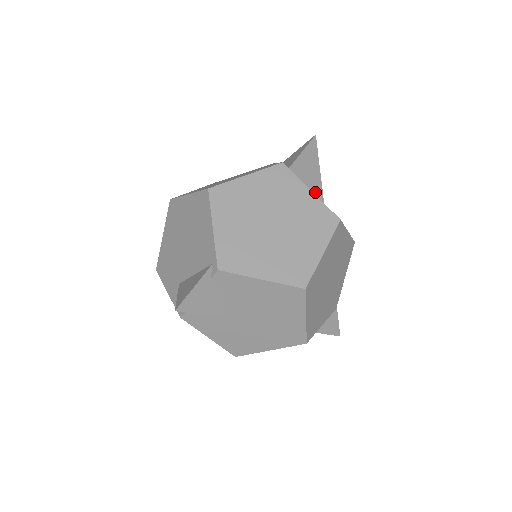
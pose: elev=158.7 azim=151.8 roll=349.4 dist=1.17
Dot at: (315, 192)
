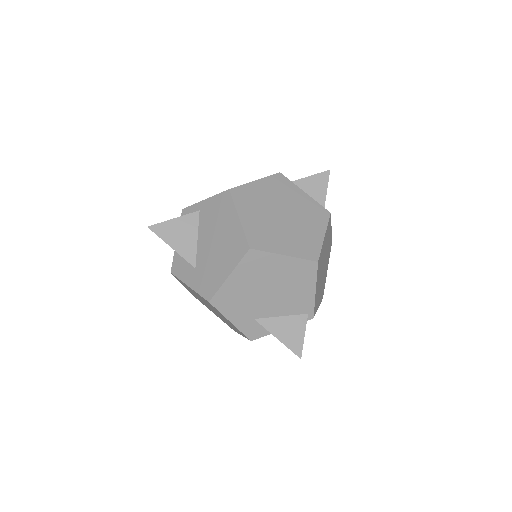
Dot at: occluded
